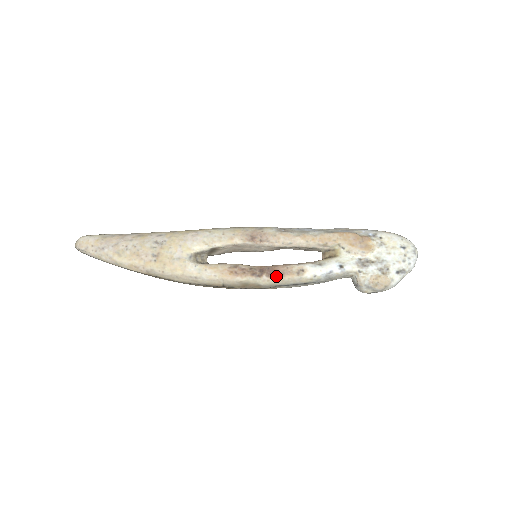
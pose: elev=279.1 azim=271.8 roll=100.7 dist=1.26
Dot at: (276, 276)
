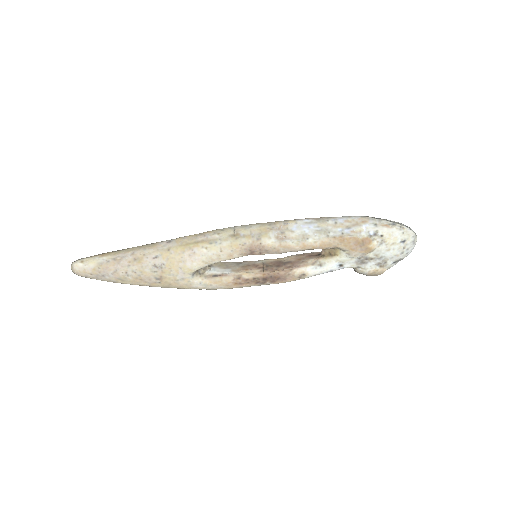
Dot at: (279, 281)
